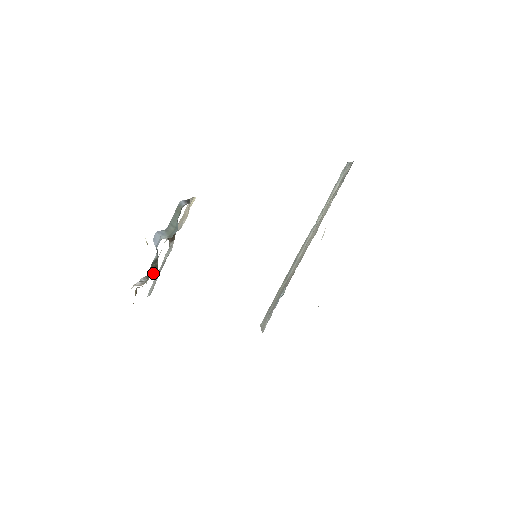
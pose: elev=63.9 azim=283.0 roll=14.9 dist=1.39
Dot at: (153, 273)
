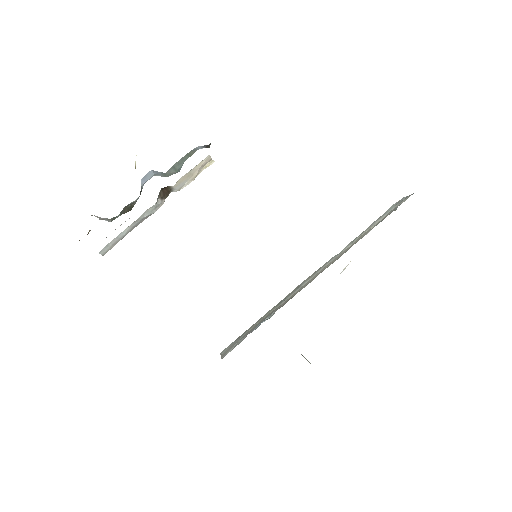
Dot at: (123, 213)
